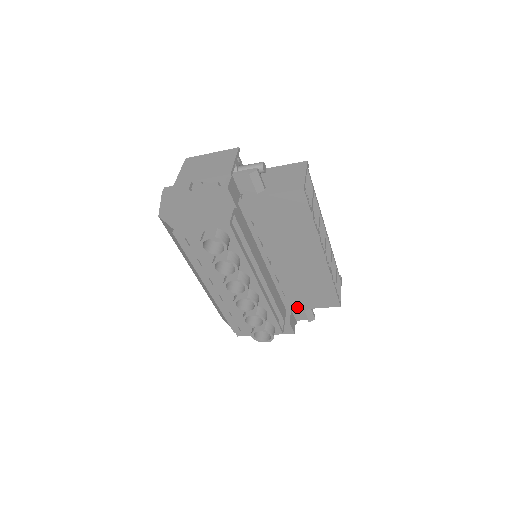
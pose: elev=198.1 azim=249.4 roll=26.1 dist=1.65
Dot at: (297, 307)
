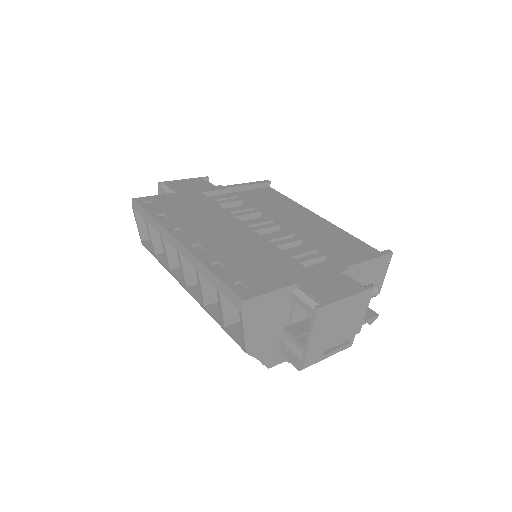
Dot at: occluded
